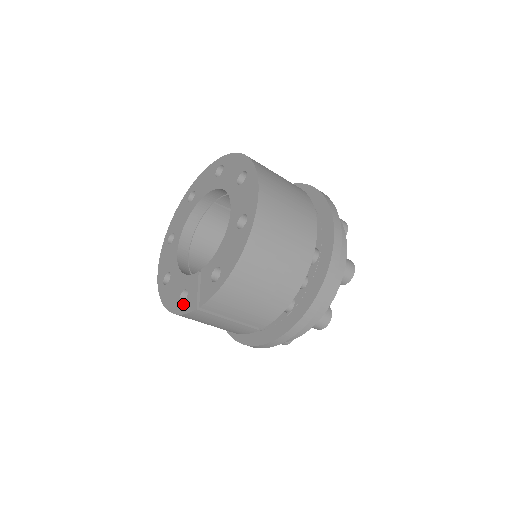
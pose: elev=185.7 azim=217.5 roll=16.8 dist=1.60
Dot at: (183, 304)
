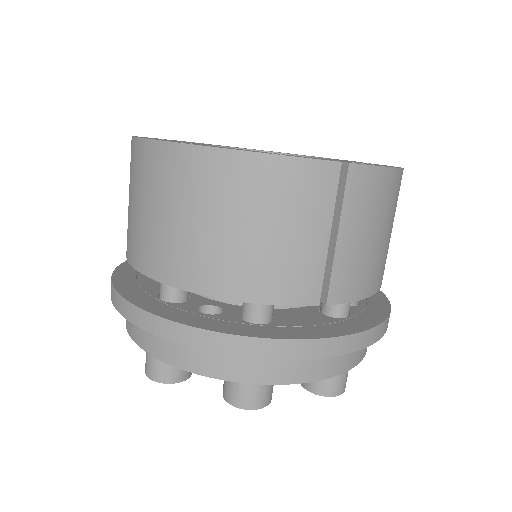
Dot at: occluded
